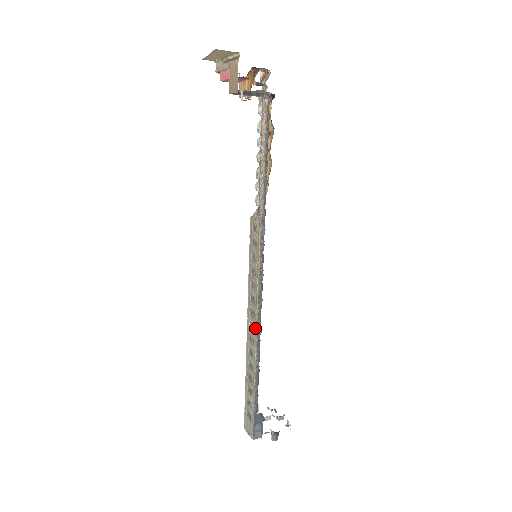
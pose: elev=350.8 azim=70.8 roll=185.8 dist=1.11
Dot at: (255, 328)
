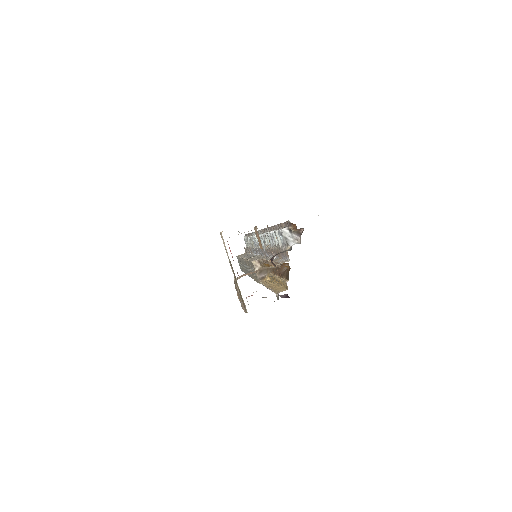
Dot at: occluded
